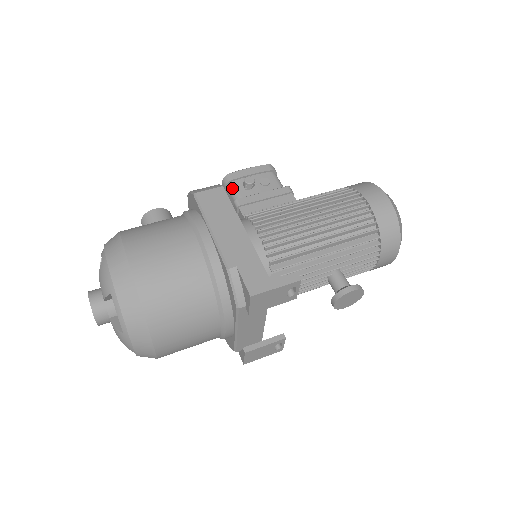
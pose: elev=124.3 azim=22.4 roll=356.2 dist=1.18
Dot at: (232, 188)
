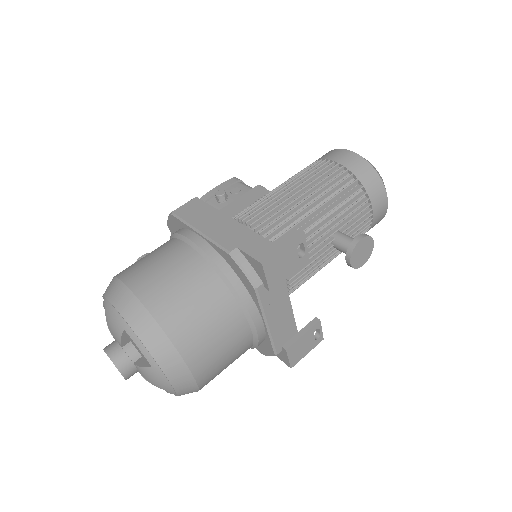
Dot at: occluded
